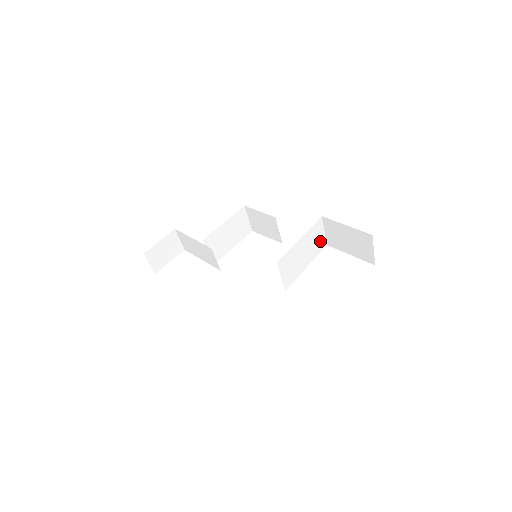
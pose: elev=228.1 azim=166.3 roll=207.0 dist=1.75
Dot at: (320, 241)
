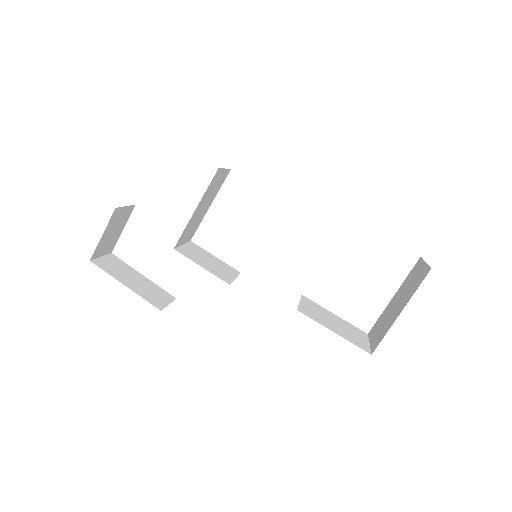
Dot at: occluded
